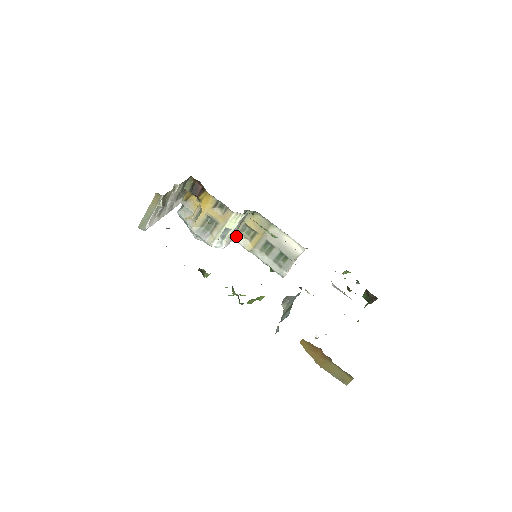
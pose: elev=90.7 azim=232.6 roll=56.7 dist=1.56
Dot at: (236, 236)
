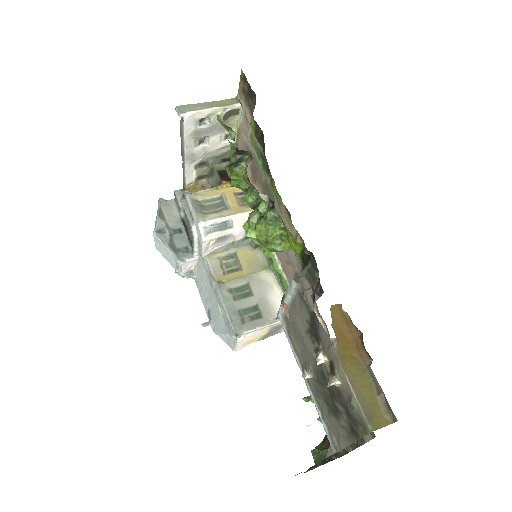
Dot at: (212, 257)
